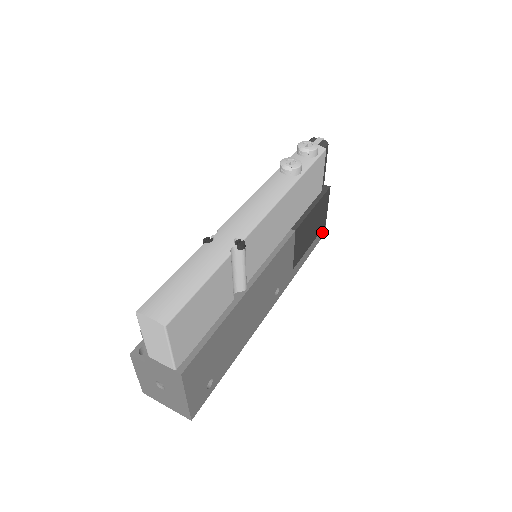
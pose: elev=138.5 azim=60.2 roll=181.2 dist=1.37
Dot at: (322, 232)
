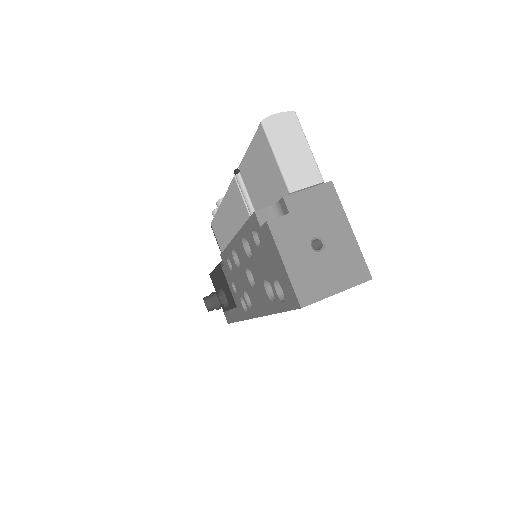
Dot at: occluded
